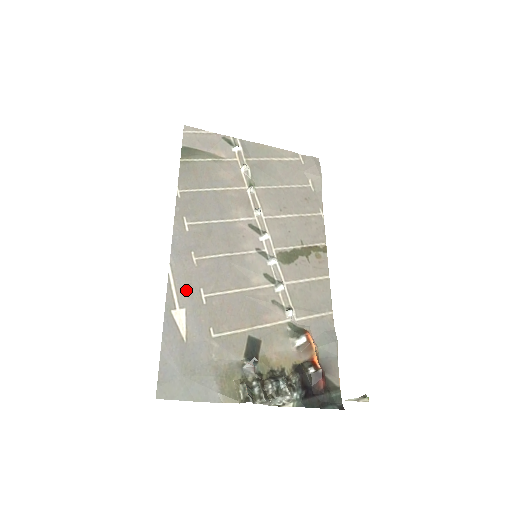
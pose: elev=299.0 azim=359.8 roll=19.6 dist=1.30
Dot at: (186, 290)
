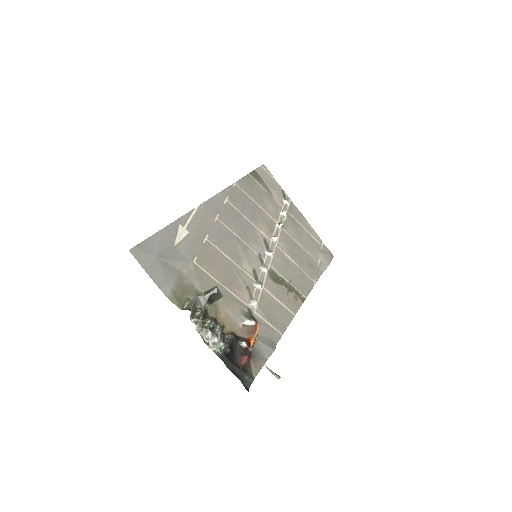
Dot at: (198, 225)
